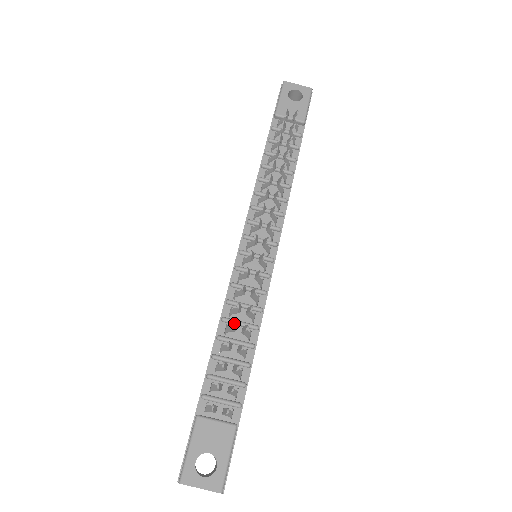
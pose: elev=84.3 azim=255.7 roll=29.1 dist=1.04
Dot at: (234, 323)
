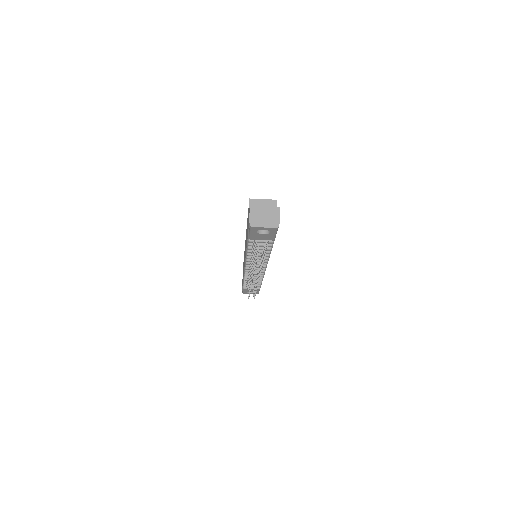
Dot at: occluded
